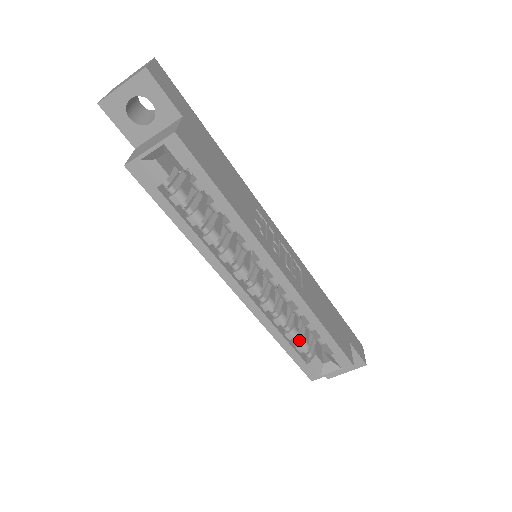
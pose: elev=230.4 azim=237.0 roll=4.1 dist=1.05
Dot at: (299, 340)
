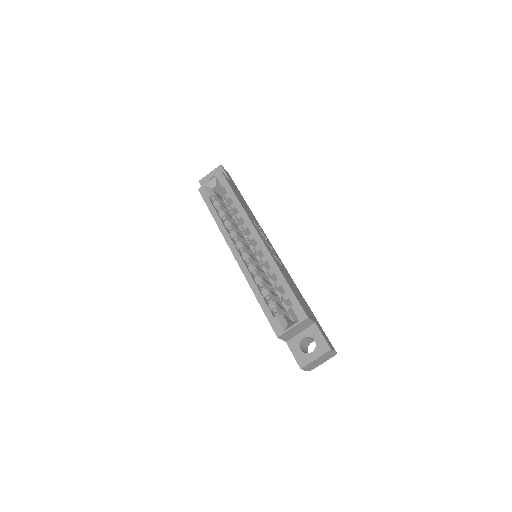
Dot at: (271, 300)
